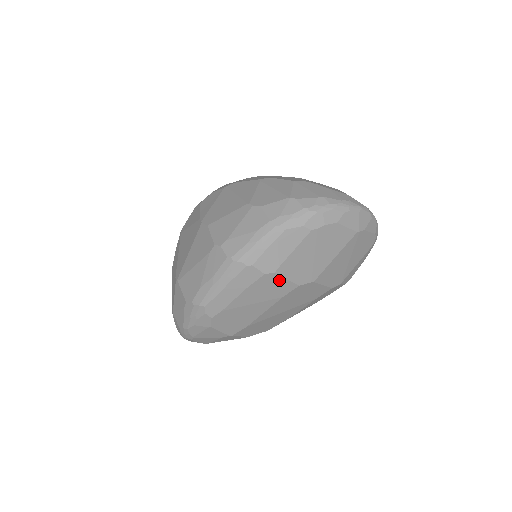
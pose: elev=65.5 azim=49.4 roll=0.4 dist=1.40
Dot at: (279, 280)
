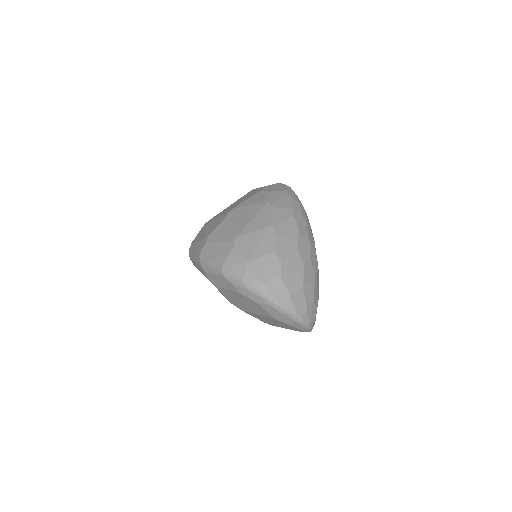
Dot at: occluded
